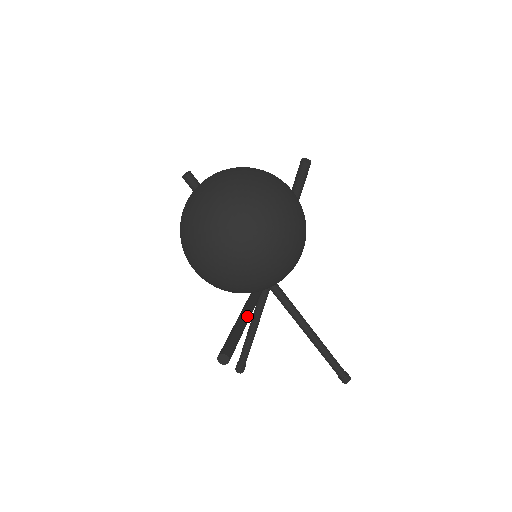
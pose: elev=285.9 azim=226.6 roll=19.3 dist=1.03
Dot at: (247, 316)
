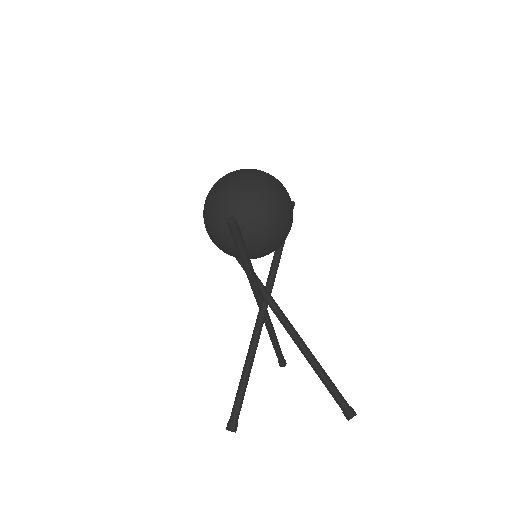
Dot at: (248, 256)
